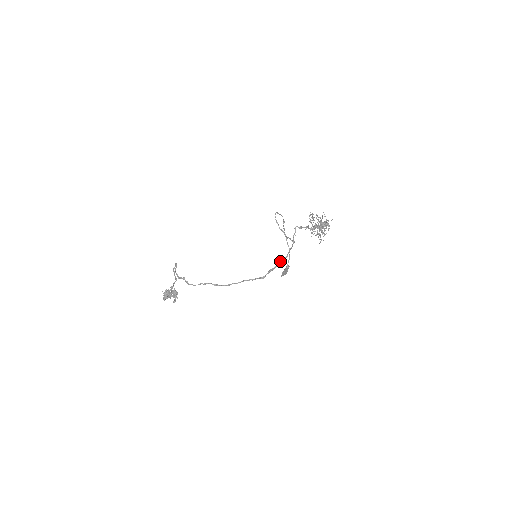
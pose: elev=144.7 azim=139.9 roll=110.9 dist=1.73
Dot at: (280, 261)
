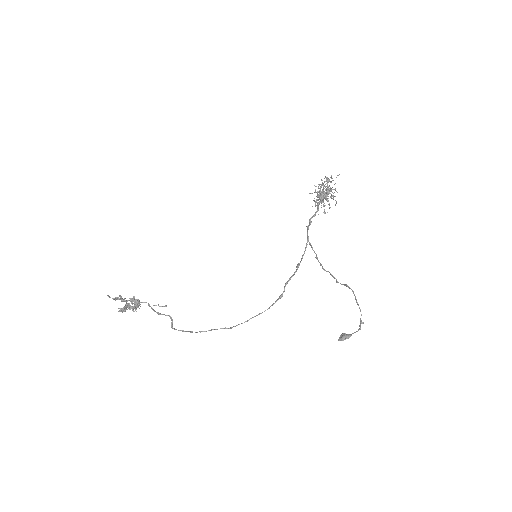
Dot at: occluded
